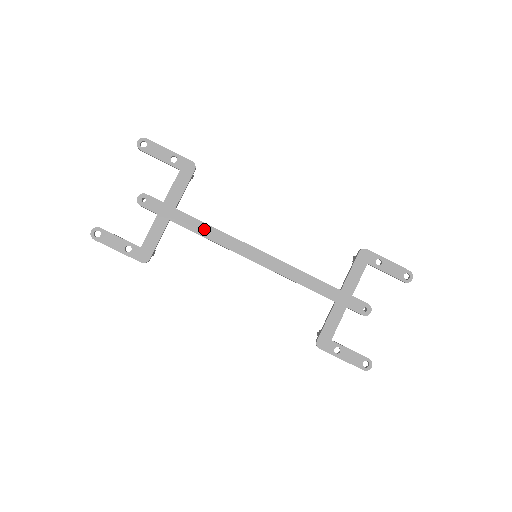
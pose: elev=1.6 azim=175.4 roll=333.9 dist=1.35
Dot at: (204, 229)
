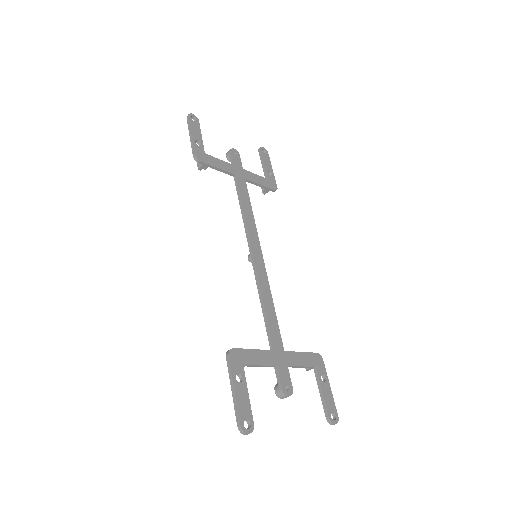
Dot at: (247, 204)
